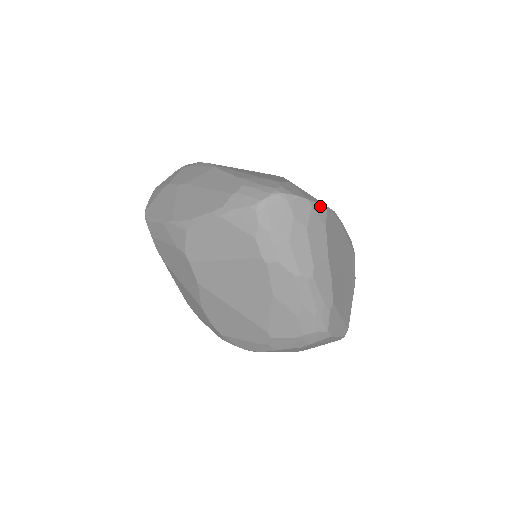
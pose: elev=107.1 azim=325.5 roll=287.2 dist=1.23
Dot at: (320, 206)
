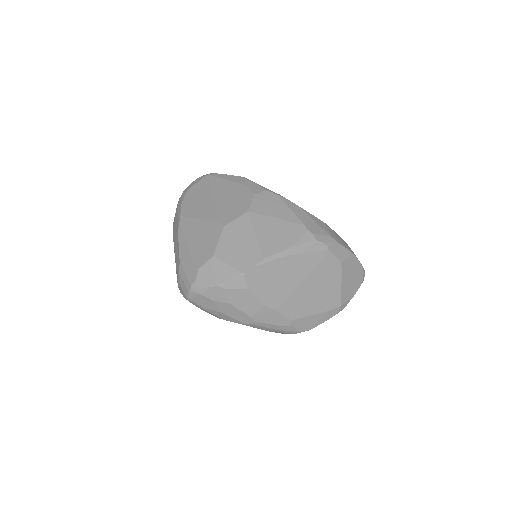
Dot at: (234, 280)
